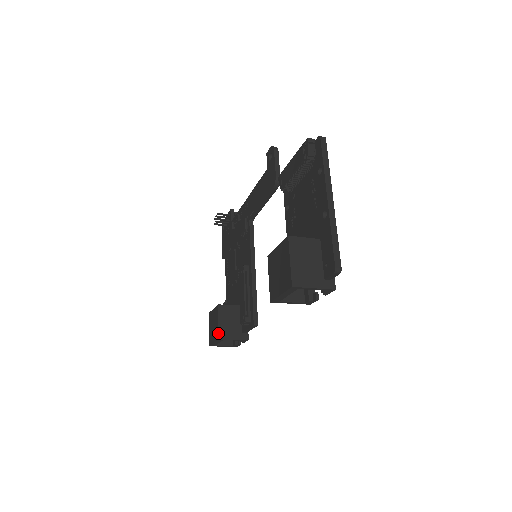
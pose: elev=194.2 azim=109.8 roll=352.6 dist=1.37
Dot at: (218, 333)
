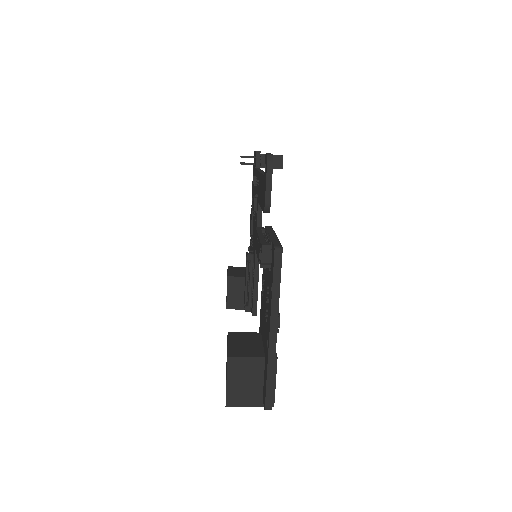
Dot at: (226, 303)
